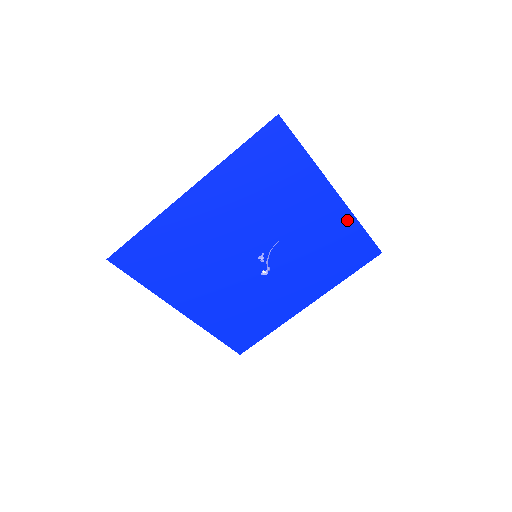
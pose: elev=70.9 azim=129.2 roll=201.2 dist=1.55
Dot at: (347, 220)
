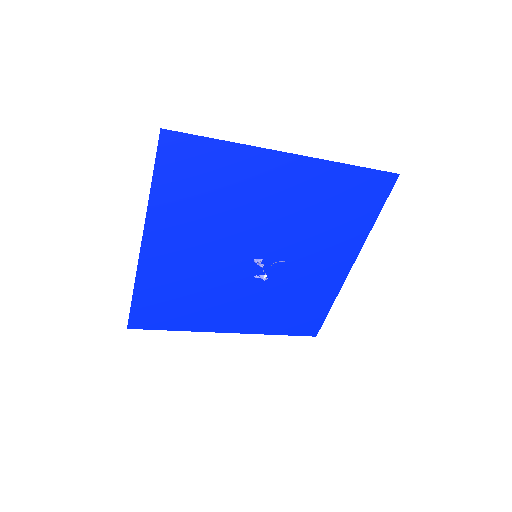
Dot at: (332, 291)
